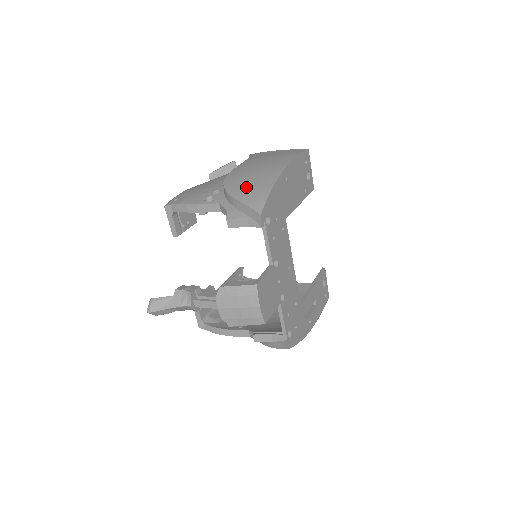
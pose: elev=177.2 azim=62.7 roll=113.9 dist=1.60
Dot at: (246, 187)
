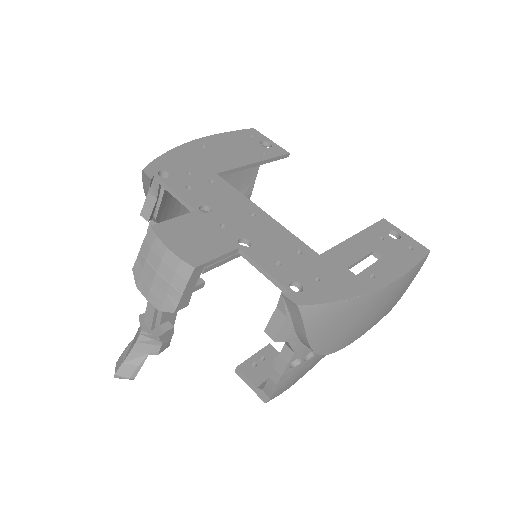
Dot at: occluded
